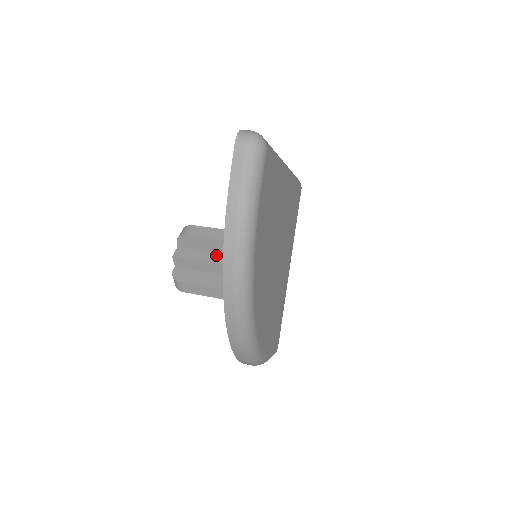
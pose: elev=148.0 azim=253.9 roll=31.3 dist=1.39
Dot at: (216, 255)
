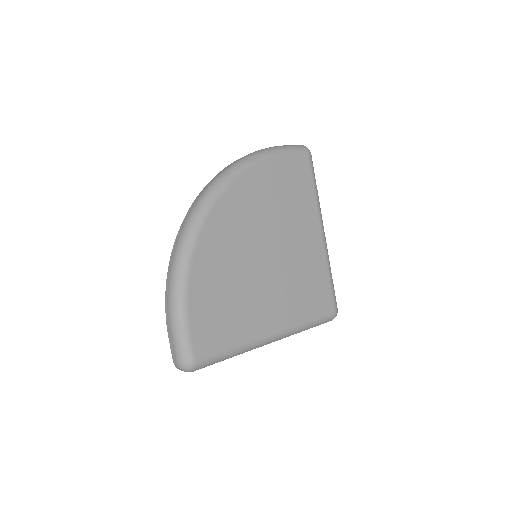
Dot at: occluded
